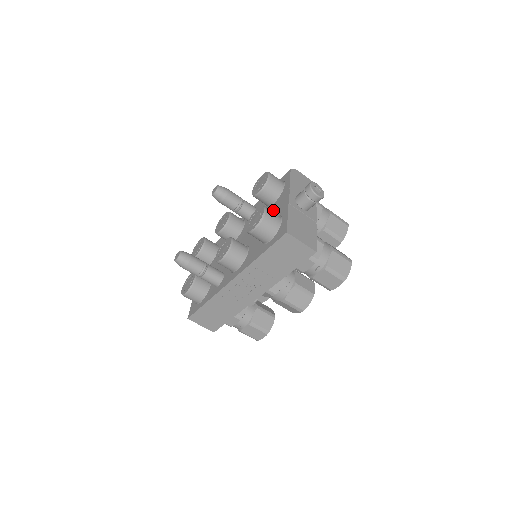
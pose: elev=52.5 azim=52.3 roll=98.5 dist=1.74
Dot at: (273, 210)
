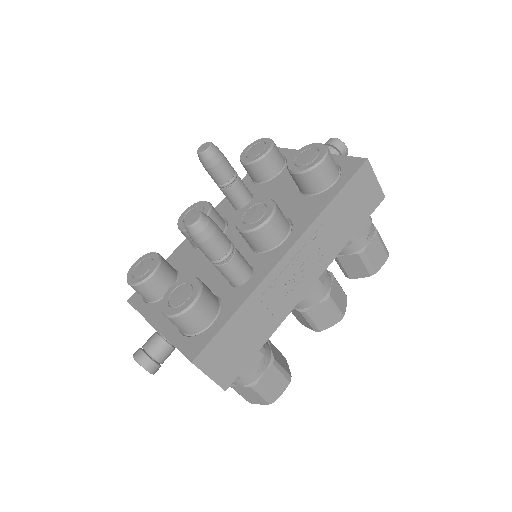
Dot at: occluded
